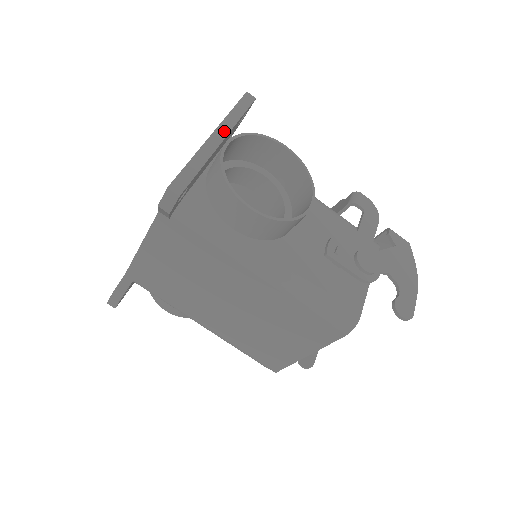
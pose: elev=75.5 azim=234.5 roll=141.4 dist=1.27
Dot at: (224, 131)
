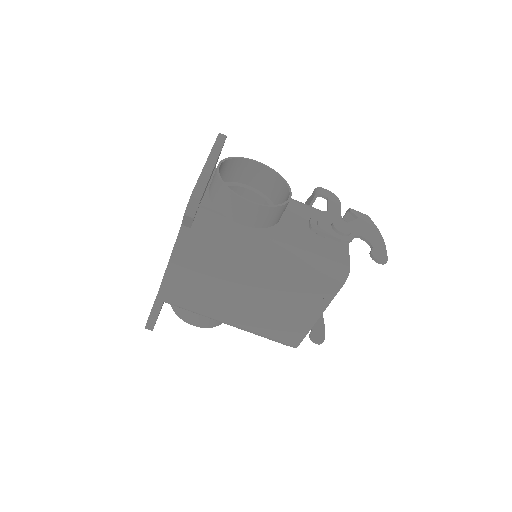
Dot at: (214, 158)
